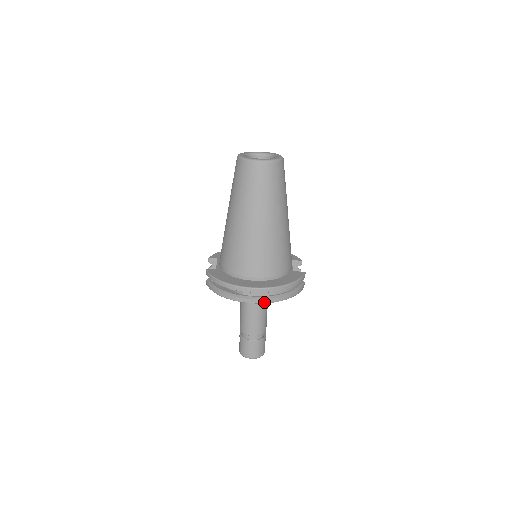
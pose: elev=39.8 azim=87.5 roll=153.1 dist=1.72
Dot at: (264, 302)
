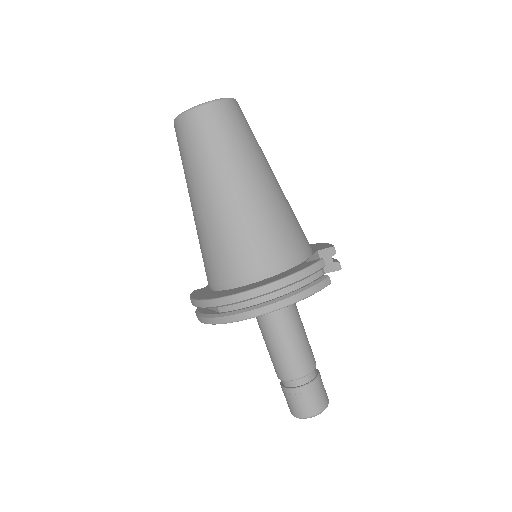
Dot at: (247, 317)
